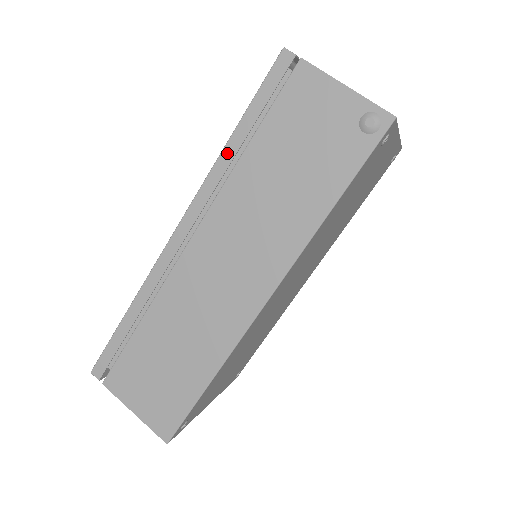
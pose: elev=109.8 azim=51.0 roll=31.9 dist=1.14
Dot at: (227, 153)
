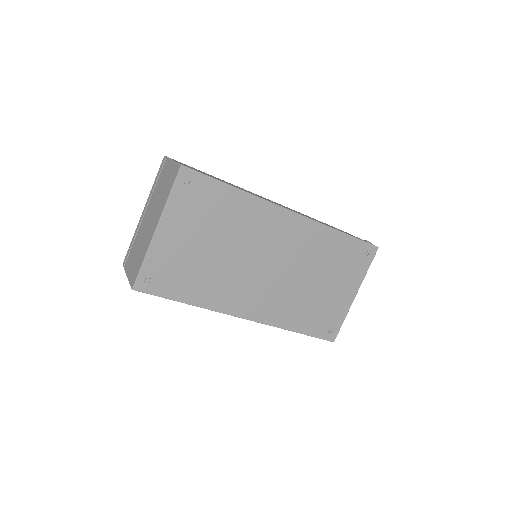
Dot at: occluded
